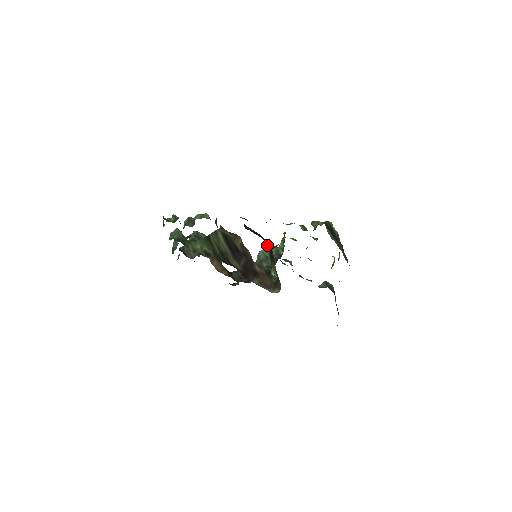
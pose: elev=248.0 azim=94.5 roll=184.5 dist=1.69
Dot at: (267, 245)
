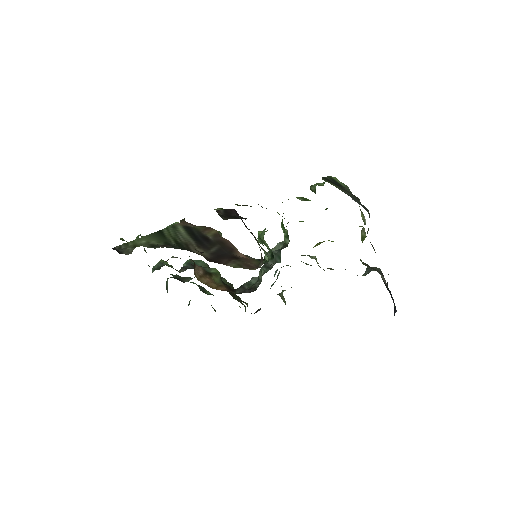
Dot at: (238, 216)
